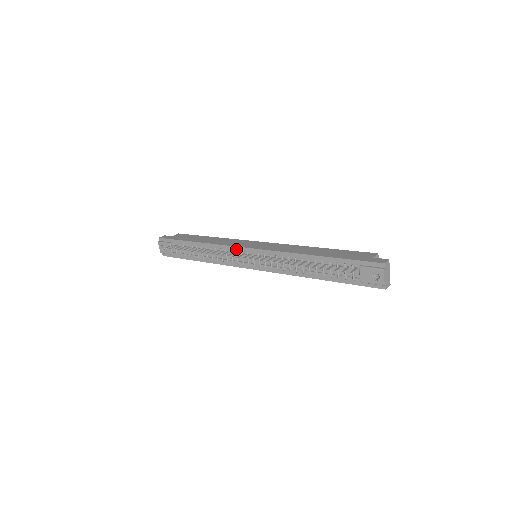
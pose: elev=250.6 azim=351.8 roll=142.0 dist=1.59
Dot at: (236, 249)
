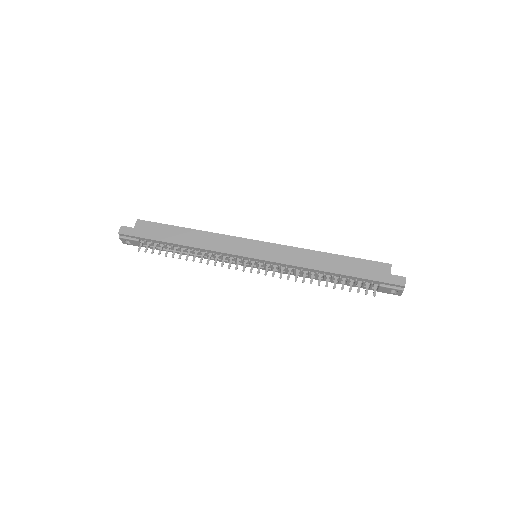
Dot at: (235, 256)
